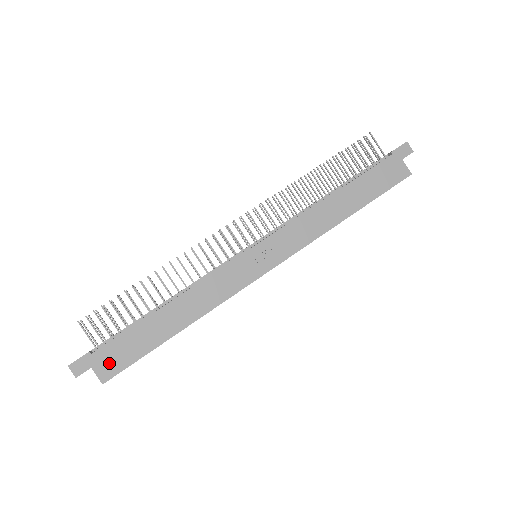
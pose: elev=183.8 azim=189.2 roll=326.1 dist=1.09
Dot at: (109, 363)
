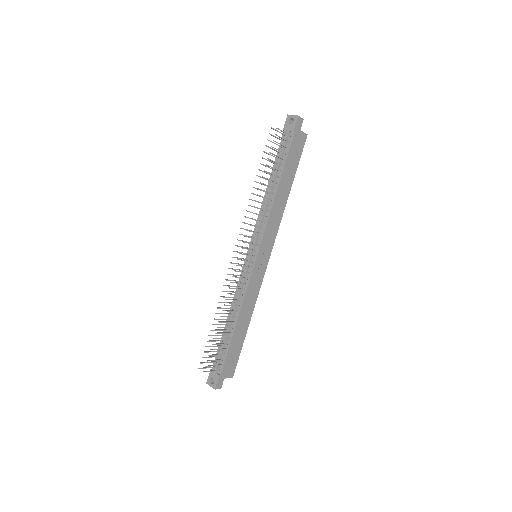
Dot at: (230, 369)
